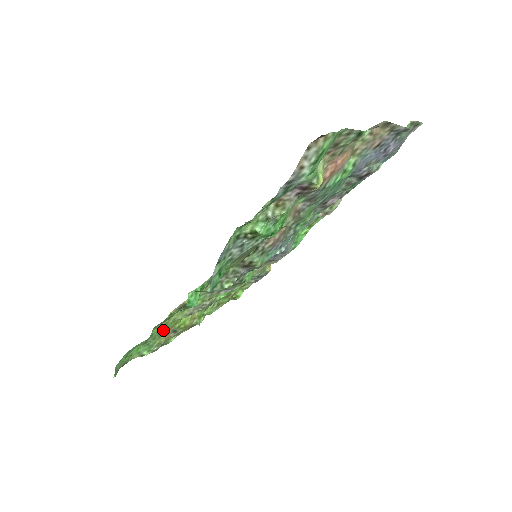
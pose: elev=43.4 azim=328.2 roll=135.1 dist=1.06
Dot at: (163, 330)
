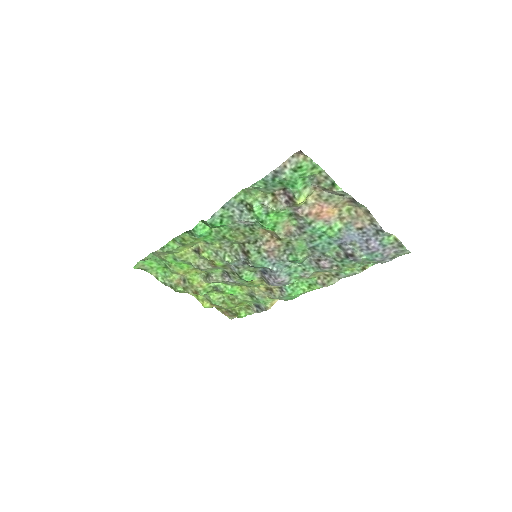
Dot at: (178, 265)
